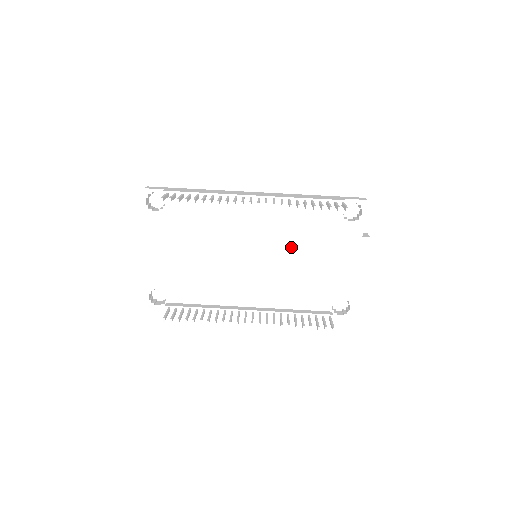
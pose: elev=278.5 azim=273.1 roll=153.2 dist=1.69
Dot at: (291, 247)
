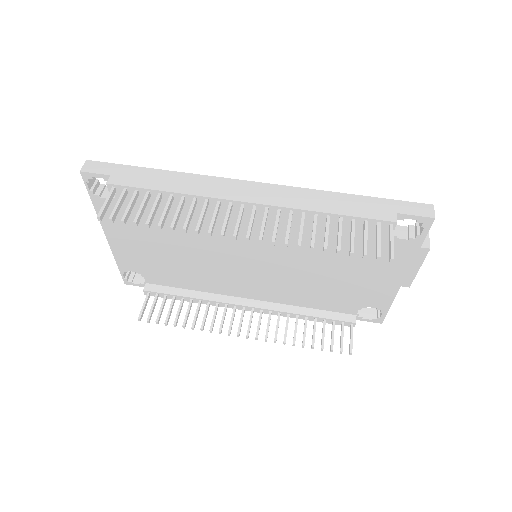
Dot at: (306, 255)
